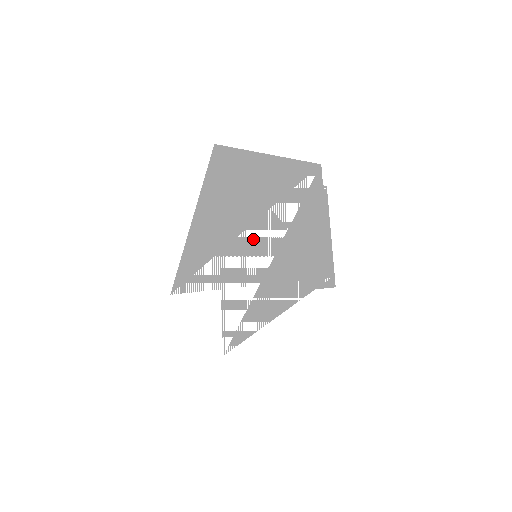
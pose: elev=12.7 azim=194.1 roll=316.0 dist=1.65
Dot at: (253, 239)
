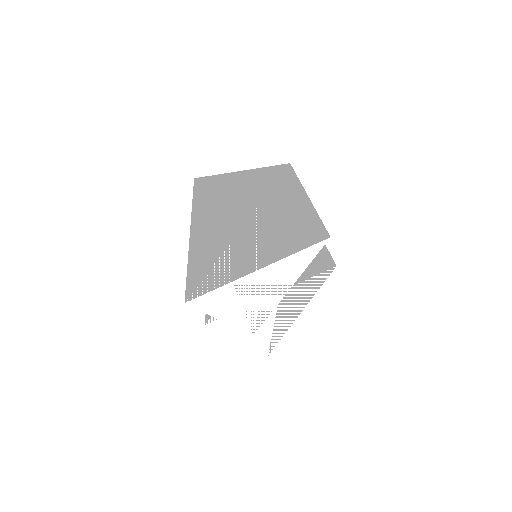
Dot at: (250, 233)
